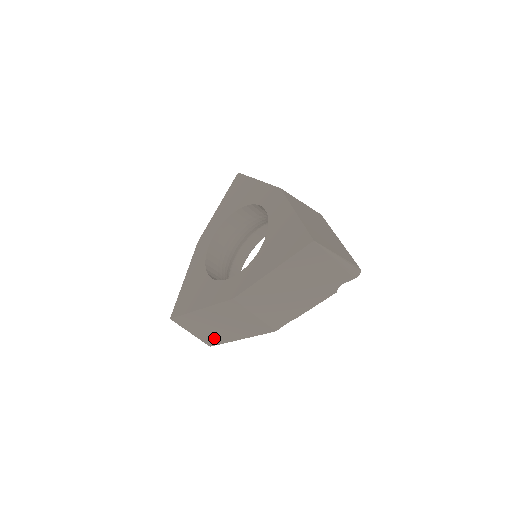
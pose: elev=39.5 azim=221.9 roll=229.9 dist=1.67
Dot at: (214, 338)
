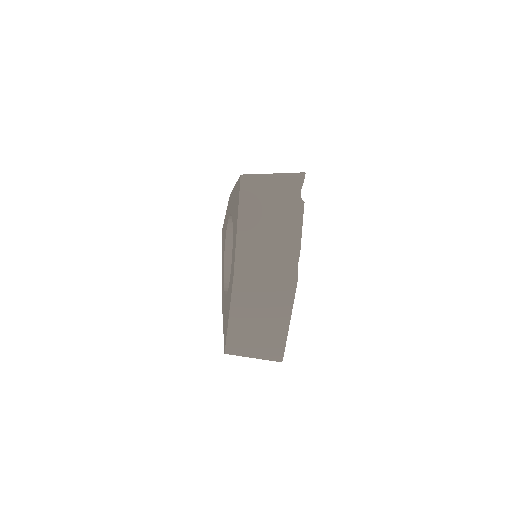
Dot at: (273, 344)
